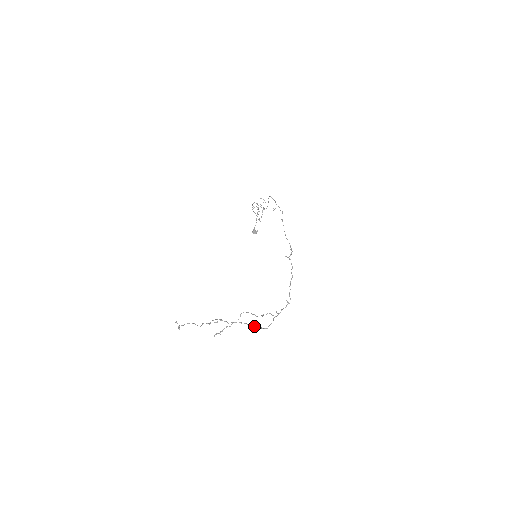
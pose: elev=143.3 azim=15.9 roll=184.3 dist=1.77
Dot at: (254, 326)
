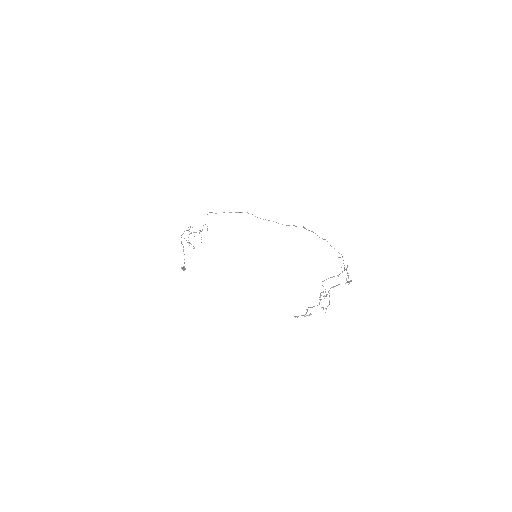
Dot at: (346, 282)
